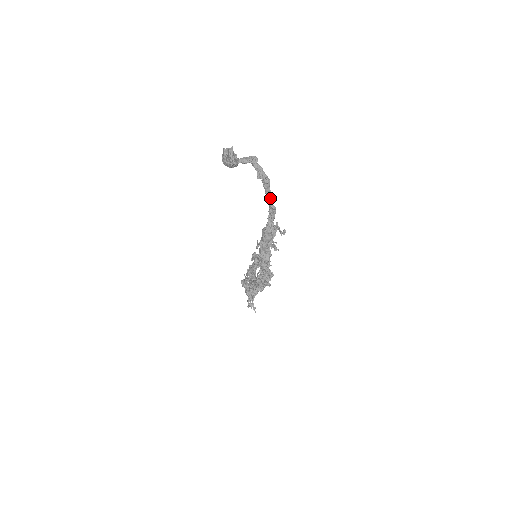
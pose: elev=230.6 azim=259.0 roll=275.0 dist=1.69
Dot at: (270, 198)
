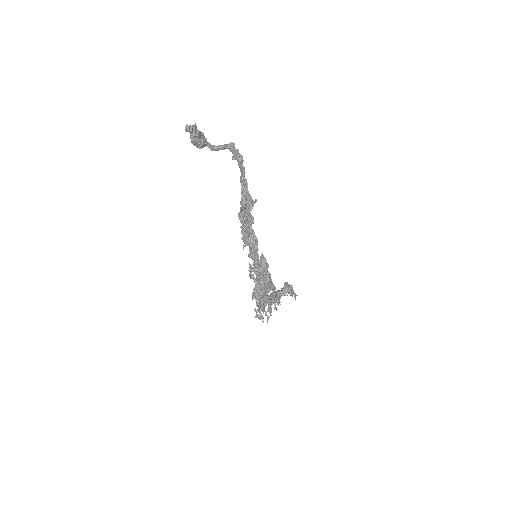
Dot at: (242, 173)
